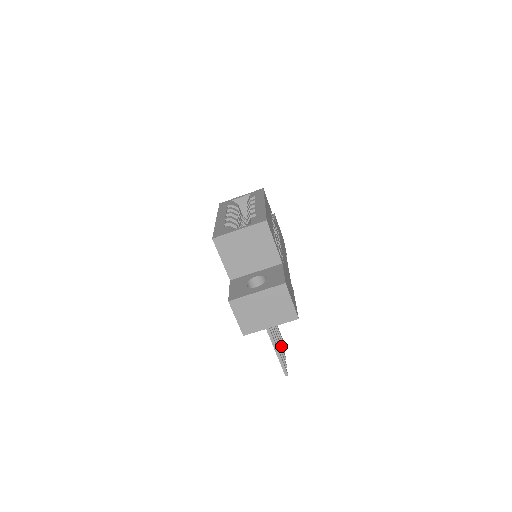
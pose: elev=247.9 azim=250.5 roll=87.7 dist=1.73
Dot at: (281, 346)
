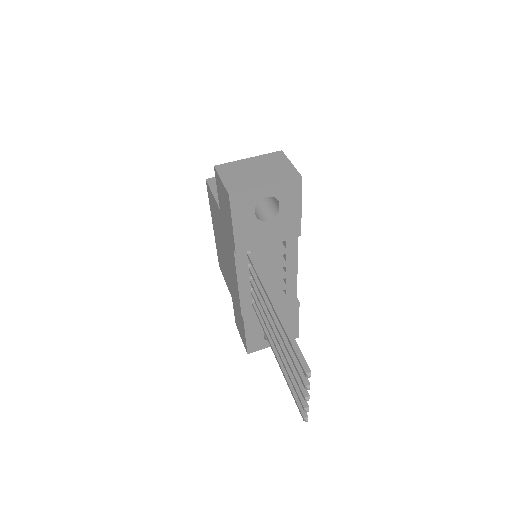
Dot at: occluded
